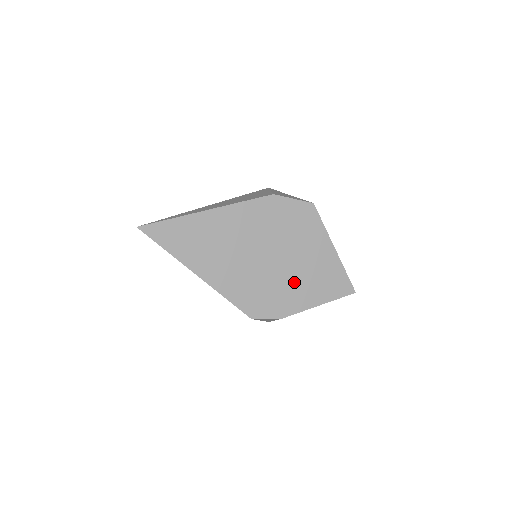
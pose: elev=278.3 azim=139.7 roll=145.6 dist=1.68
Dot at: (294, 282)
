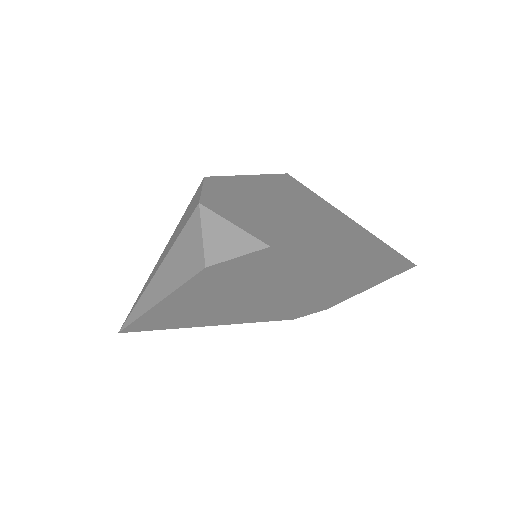
Dot at: (316, 292)
